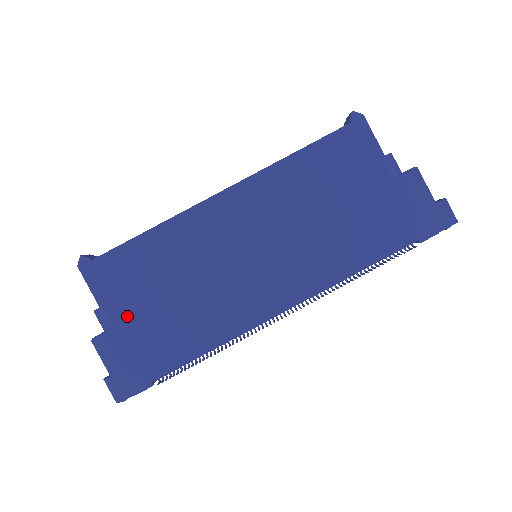
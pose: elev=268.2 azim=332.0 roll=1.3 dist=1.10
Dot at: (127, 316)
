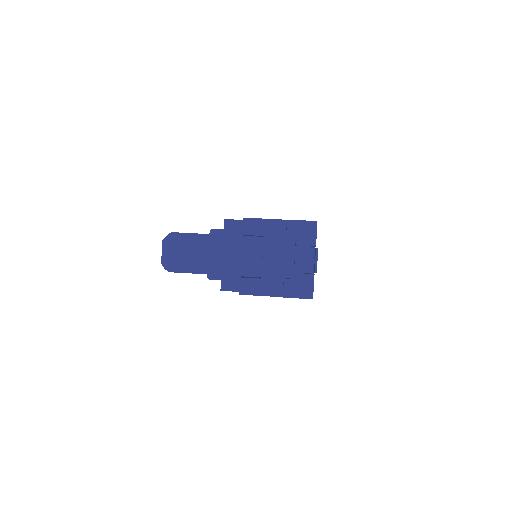
Dot at: occluded
